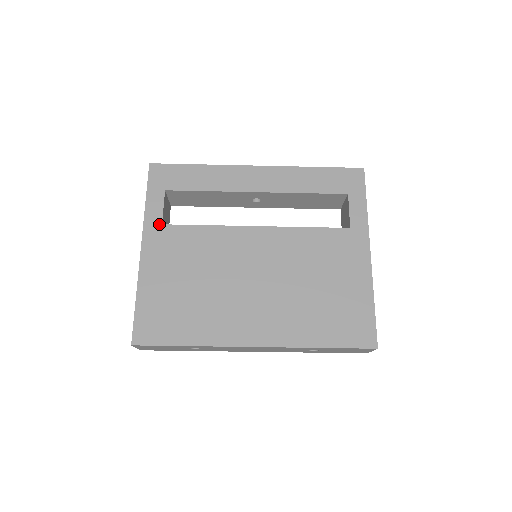
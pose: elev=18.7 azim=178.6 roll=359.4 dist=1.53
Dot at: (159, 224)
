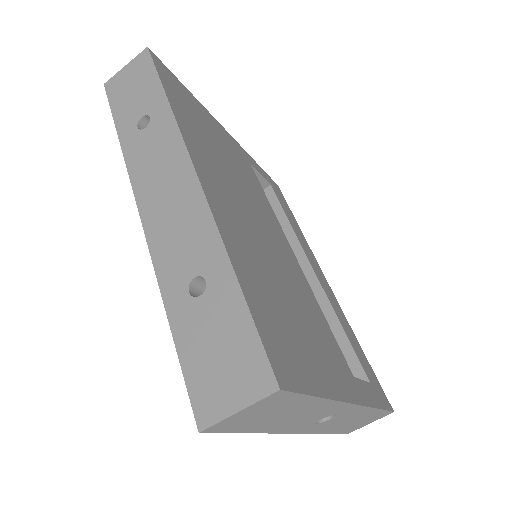
Dot at: (249, 161)
